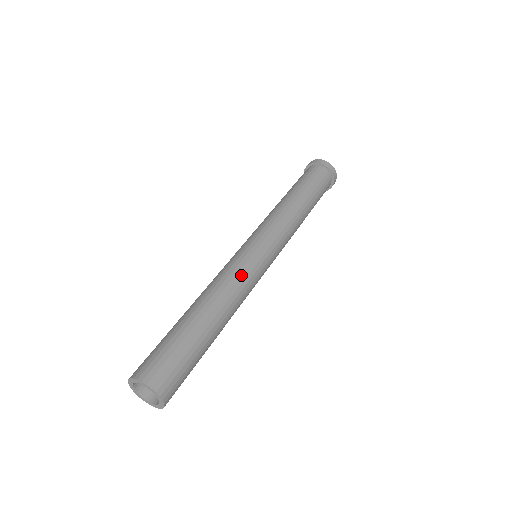
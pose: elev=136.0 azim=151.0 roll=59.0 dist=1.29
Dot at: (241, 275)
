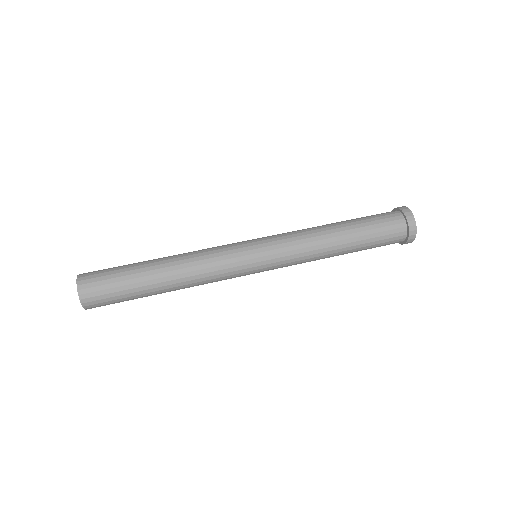
Dot at: (217, 270)
